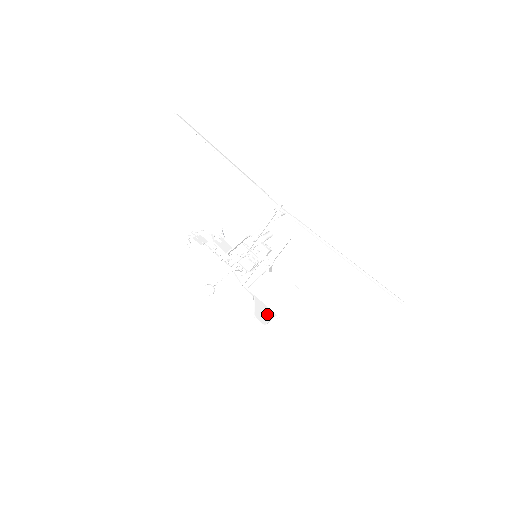
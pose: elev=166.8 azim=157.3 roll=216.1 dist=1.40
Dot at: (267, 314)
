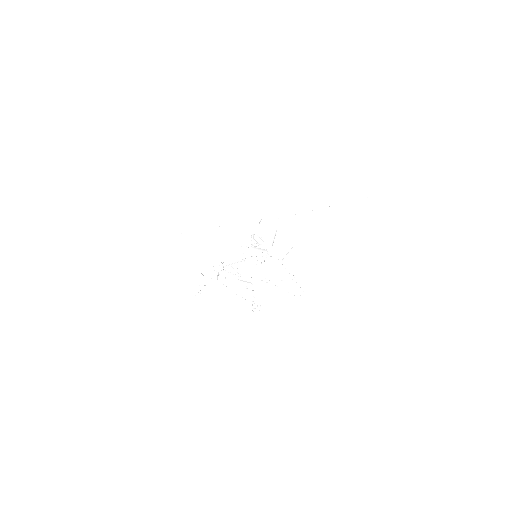
Dot at: (279, 269)
